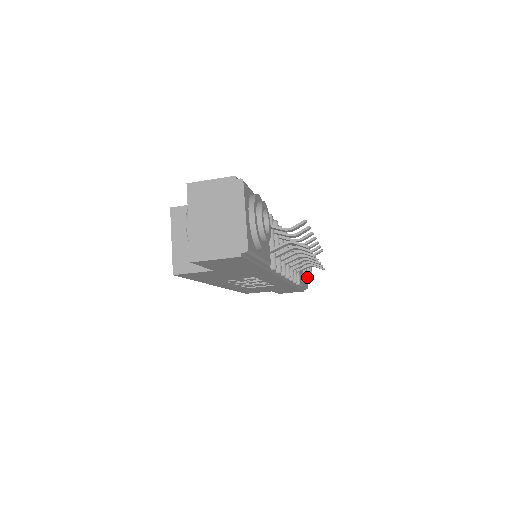
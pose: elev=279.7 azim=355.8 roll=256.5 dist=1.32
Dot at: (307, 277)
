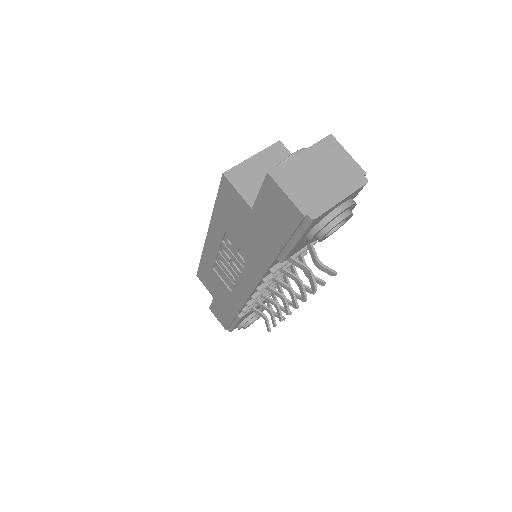
Dot at: (245, 323)
